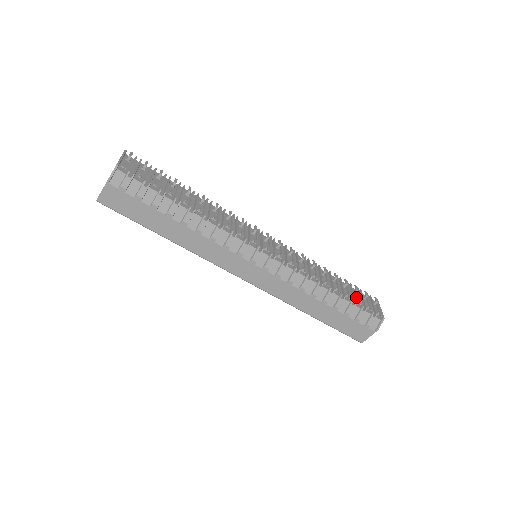
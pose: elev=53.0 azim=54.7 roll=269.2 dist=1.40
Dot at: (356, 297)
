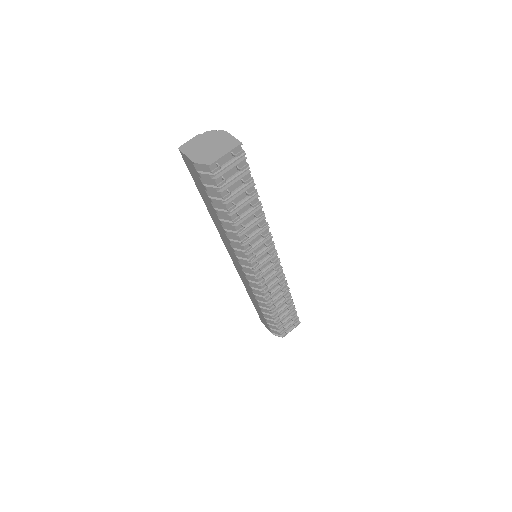
Dot at: (286, 316)
